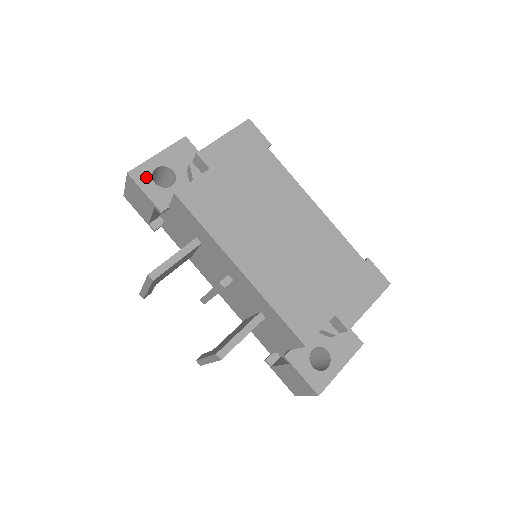
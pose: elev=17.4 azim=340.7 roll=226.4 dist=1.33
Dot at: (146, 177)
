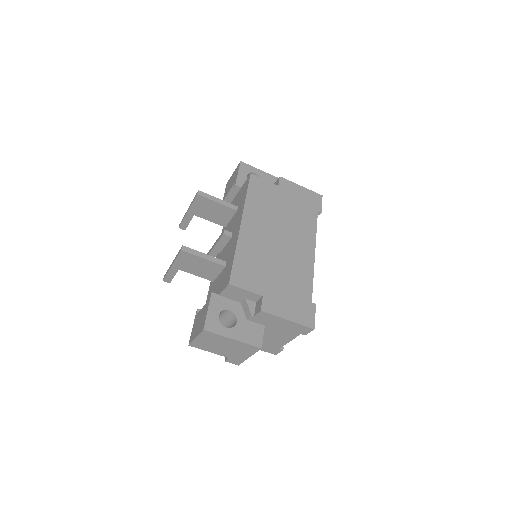
Dot at: (246, 170)
